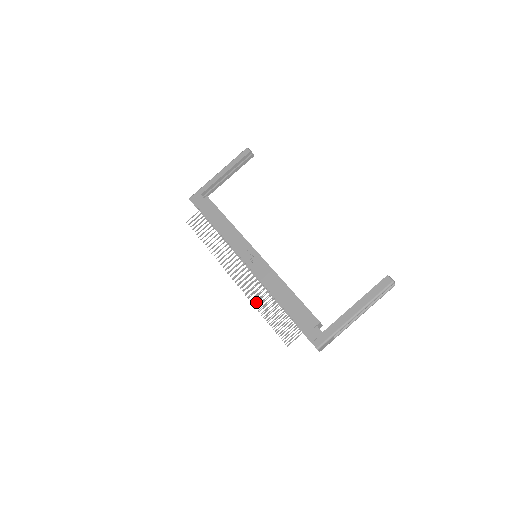
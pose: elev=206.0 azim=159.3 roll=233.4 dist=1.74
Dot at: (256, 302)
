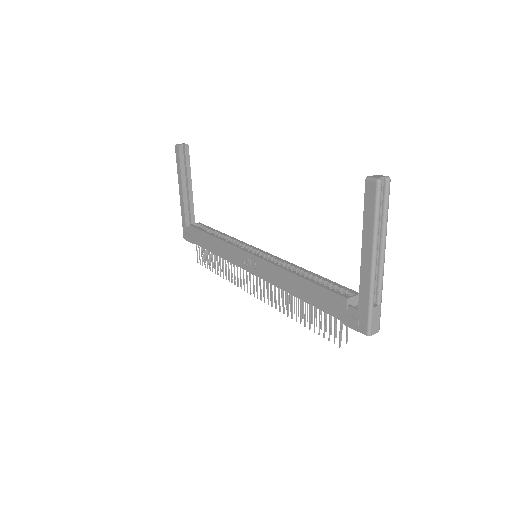
Dot at: (287, 311)
